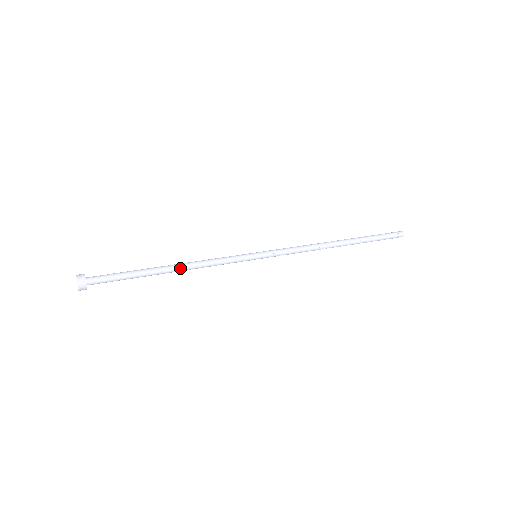
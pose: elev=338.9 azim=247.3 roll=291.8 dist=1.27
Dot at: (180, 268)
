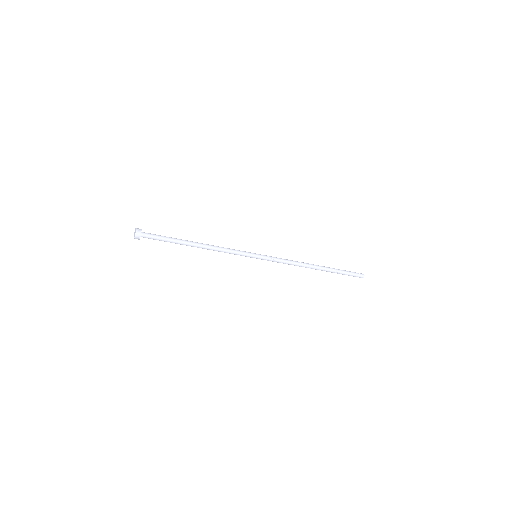
Dot at: (203, 244)
